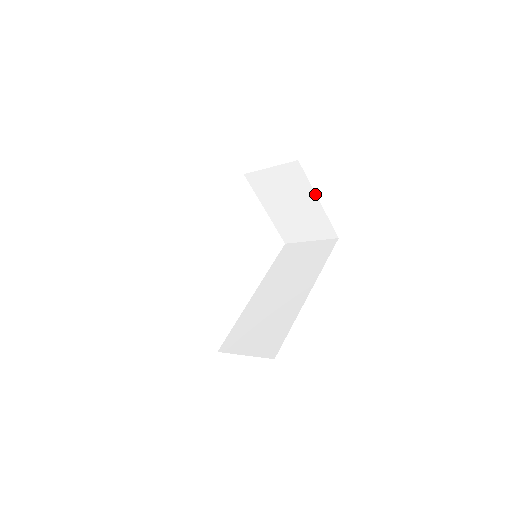
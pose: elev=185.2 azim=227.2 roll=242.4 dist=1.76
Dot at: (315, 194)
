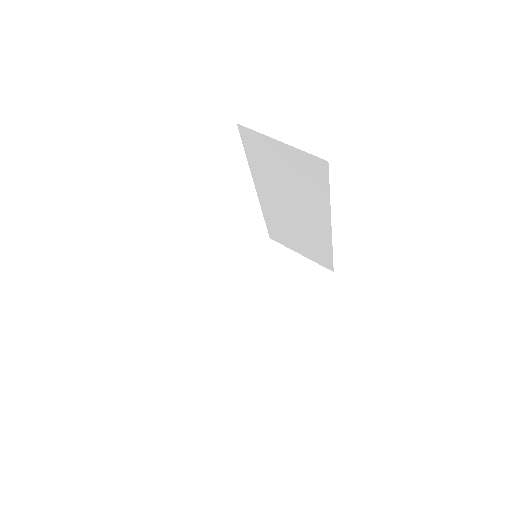
Dot at: occluded
